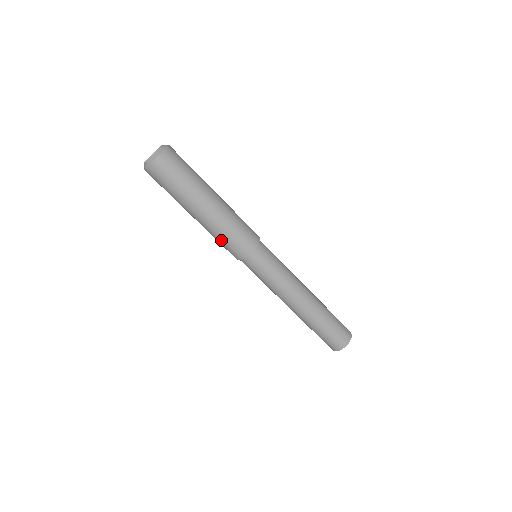
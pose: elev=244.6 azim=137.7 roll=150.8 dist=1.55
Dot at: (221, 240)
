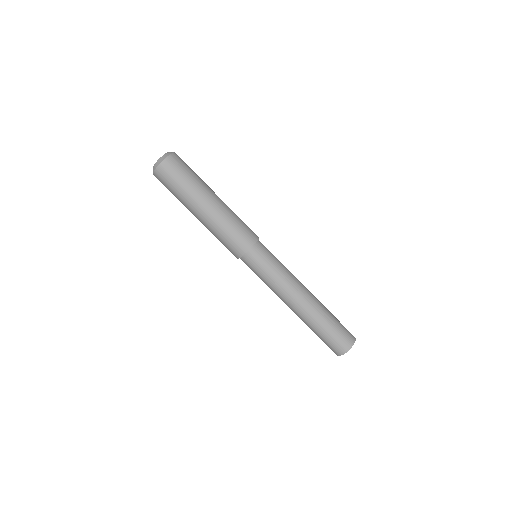
Dot at: (219, 240)
